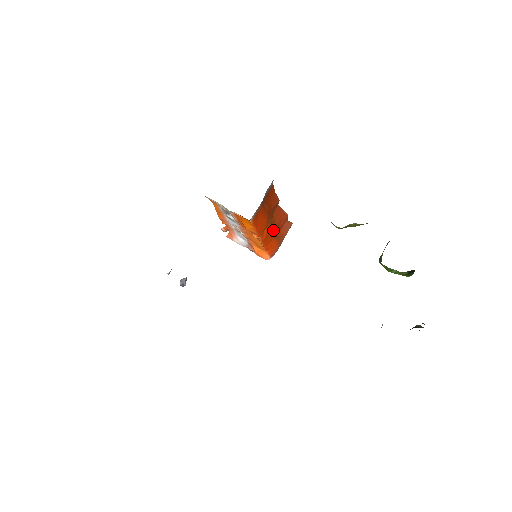
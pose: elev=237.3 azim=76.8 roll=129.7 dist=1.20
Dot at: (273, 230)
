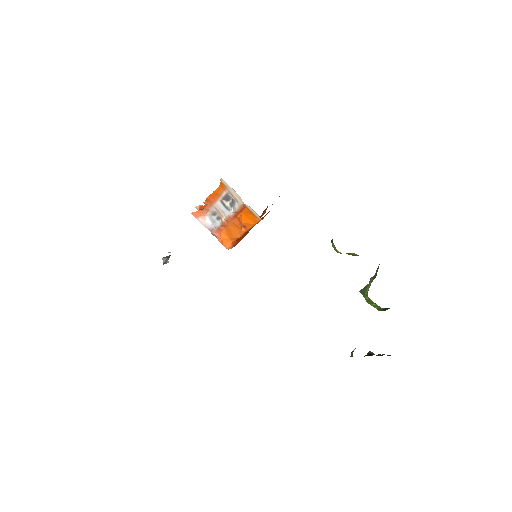
Dot at: occluded
